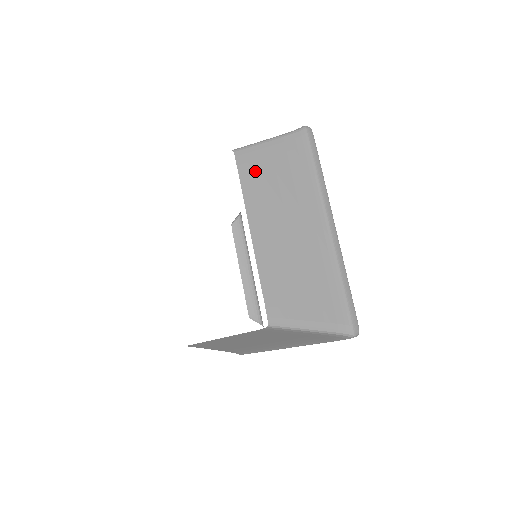
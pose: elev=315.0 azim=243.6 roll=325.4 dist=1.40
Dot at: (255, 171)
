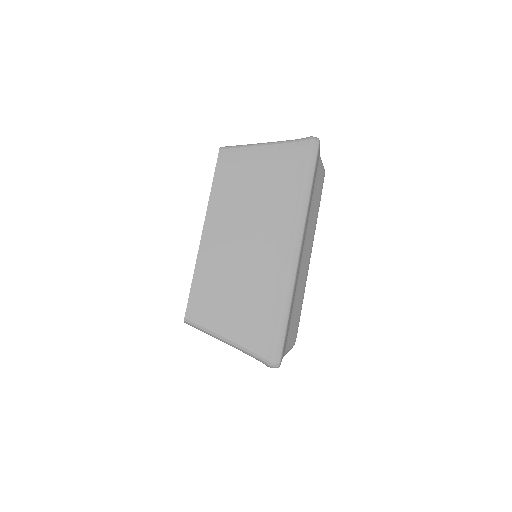
Dot at: (233, 172)
